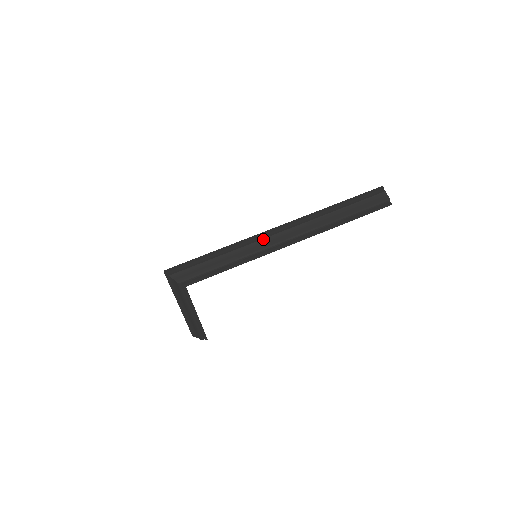
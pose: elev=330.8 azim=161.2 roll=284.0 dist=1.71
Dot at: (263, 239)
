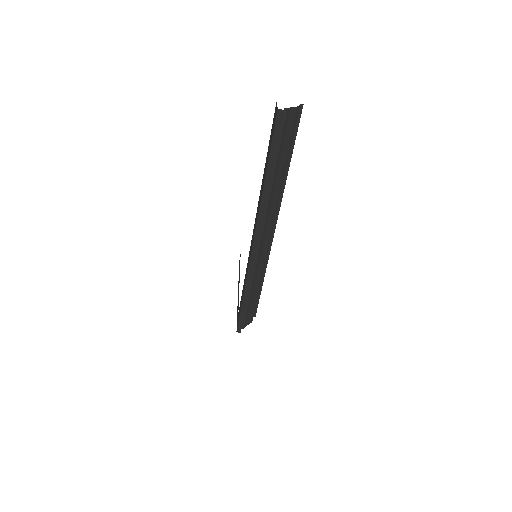
Dot at: (257, 261)
